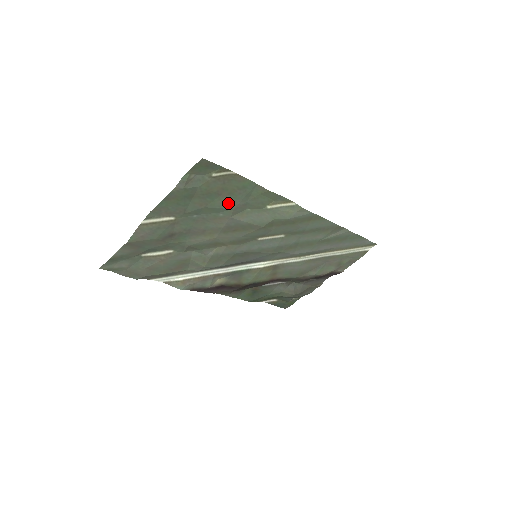
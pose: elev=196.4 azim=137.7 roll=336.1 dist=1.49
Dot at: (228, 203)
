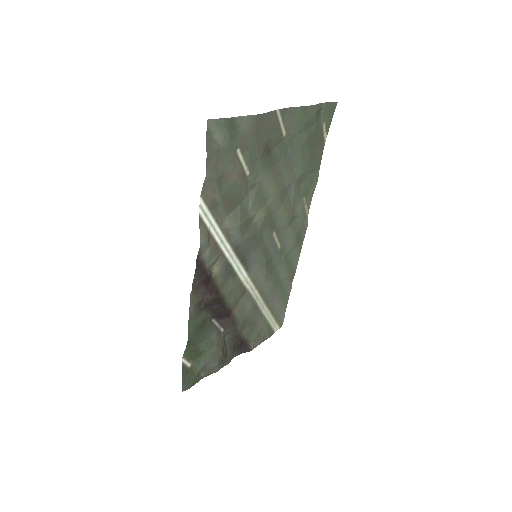
Dot at: (306, 163)
